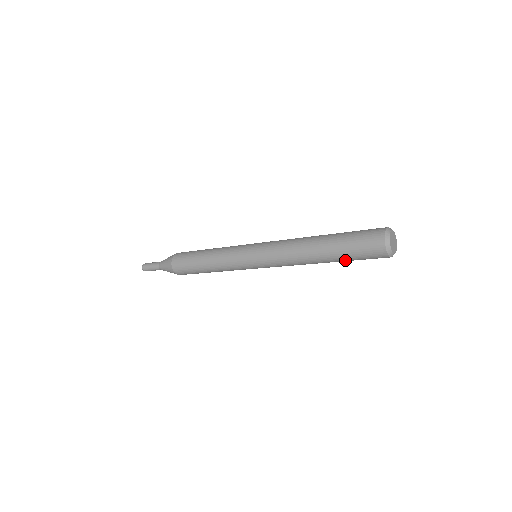
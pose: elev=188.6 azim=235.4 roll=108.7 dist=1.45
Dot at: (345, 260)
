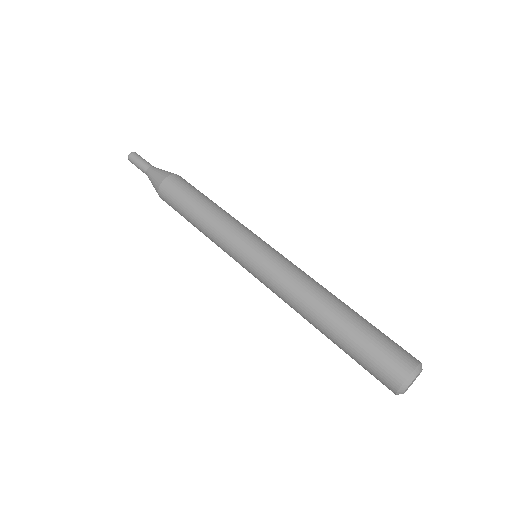
Dot at: occluded
